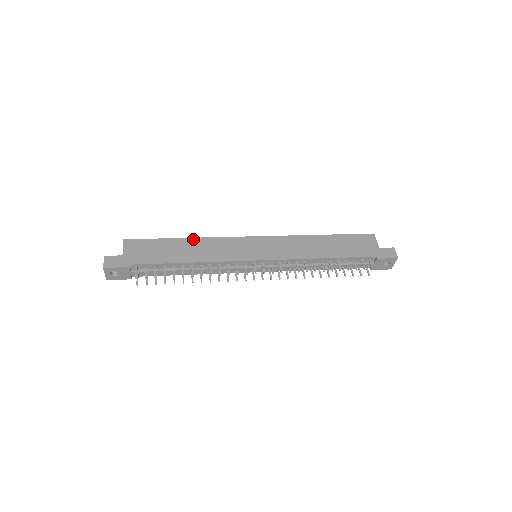
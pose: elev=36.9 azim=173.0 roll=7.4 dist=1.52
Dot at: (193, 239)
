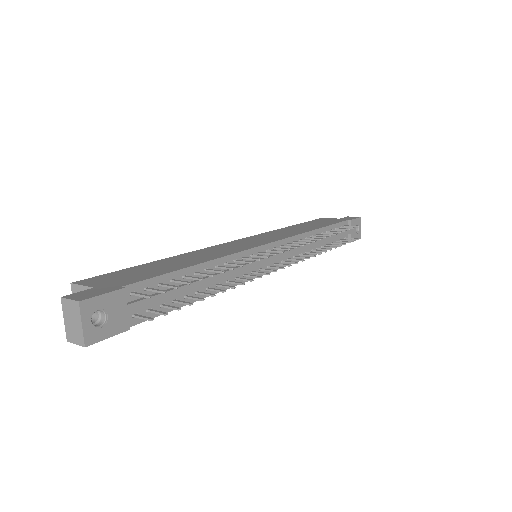
Dot at: (173, 257)
